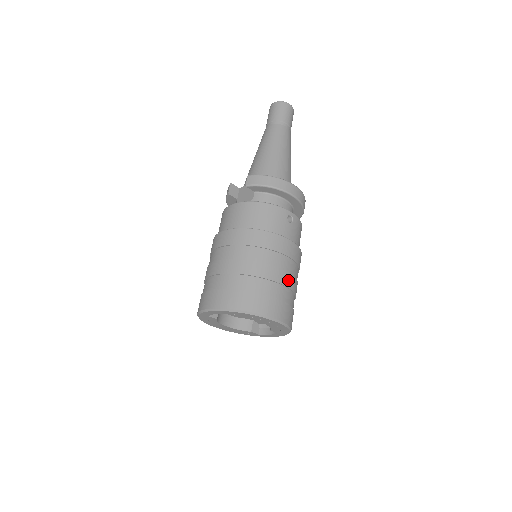
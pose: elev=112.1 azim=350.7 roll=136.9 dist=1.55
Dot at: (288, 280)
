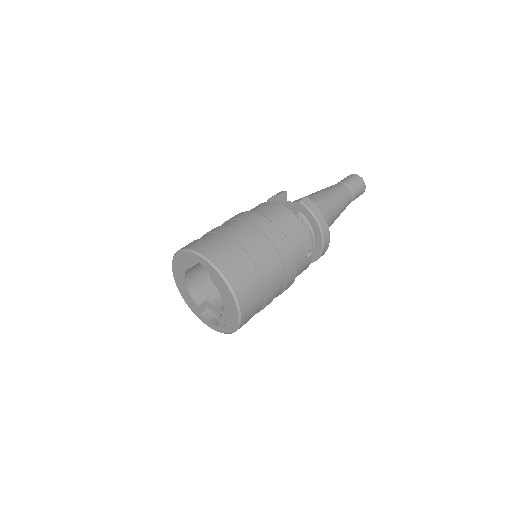
Dot at: (271, 293)
